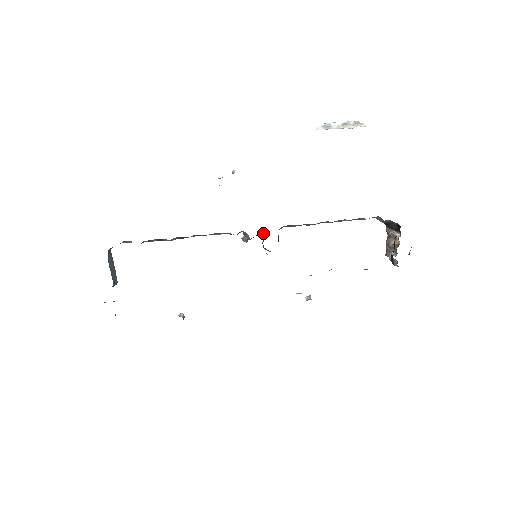
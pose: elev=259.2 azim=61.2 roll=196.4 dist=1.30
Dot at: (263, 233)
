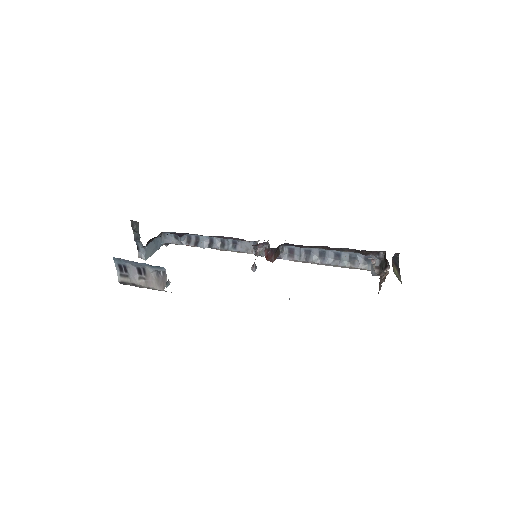
Dot at: occluded
